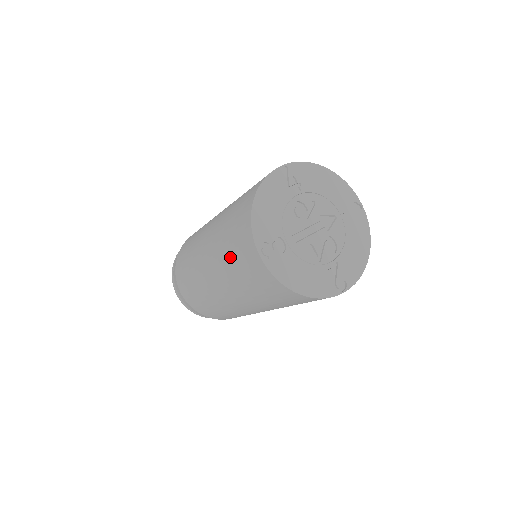
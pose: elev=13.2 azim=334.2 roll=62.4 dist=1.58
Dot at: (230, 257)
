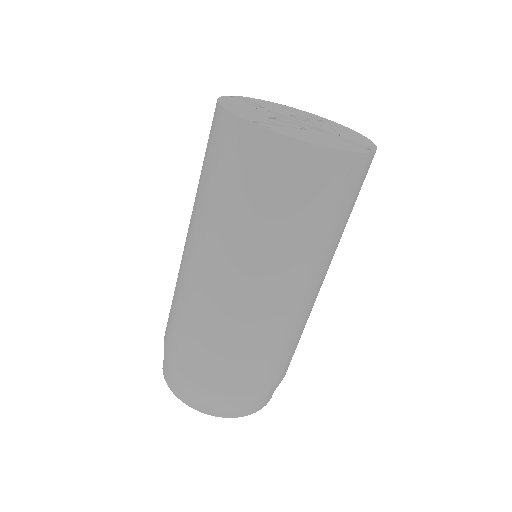
Dot at: occluded
